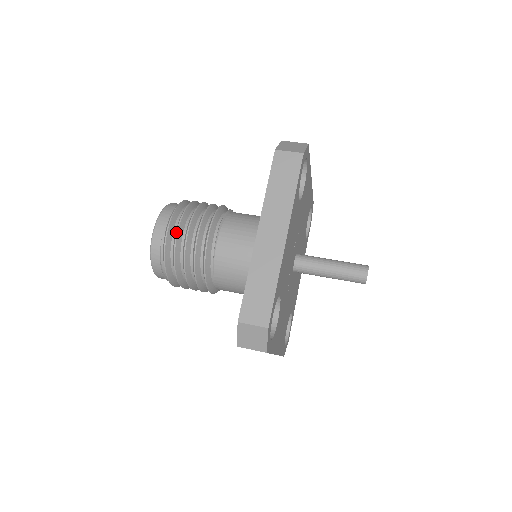
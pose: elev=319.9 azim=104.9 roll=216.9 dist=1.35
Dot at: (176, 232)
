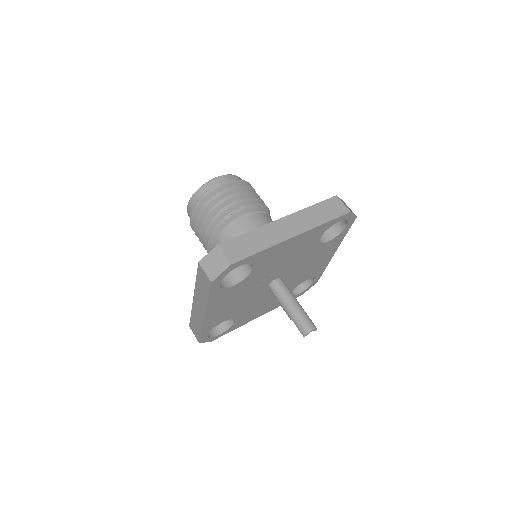
Dot at: (231, 188)
